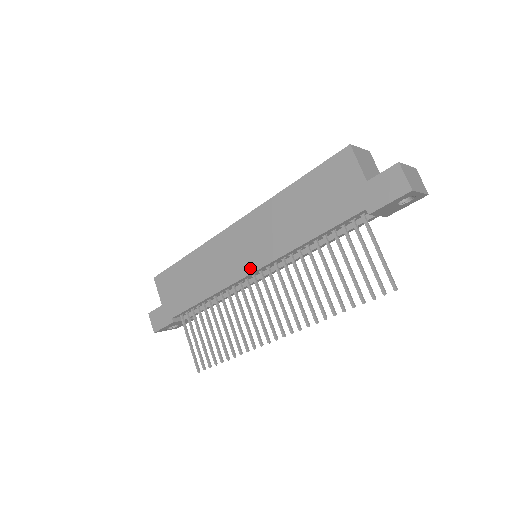
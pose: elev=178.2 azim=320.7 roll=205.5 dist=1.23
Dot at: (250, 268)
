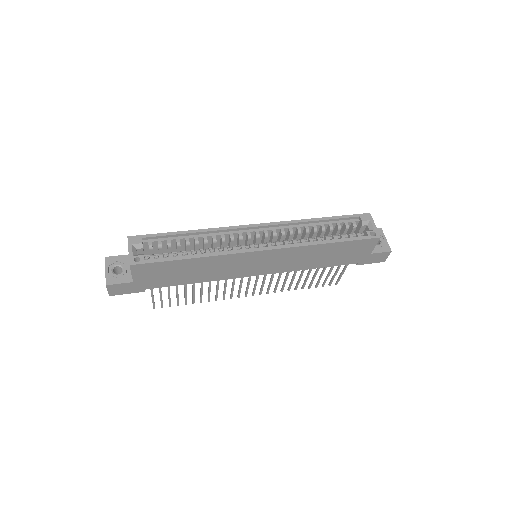
Dot at: (258, 274)
